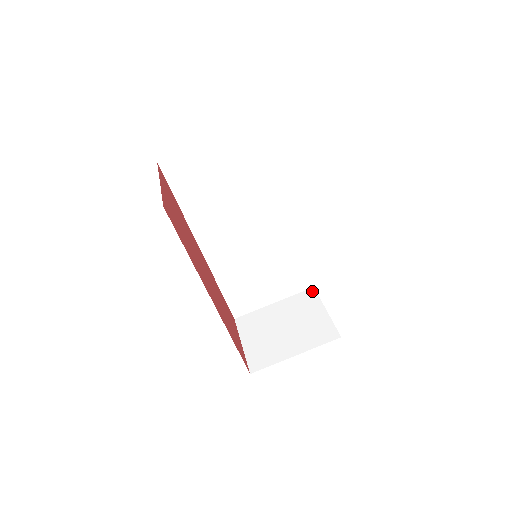
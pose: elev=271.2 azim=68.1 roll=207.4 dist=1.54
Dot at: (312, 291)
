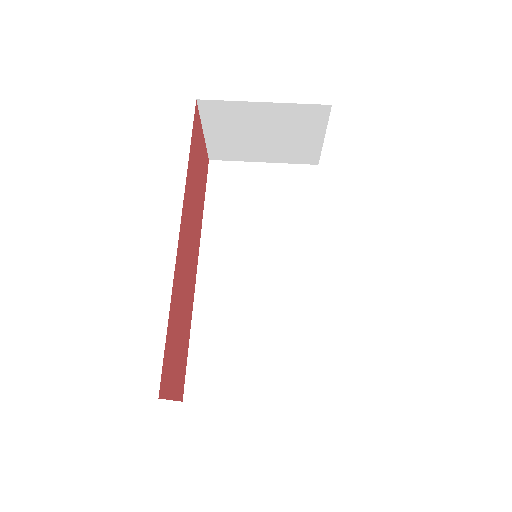
Dot at: (310, 409)
